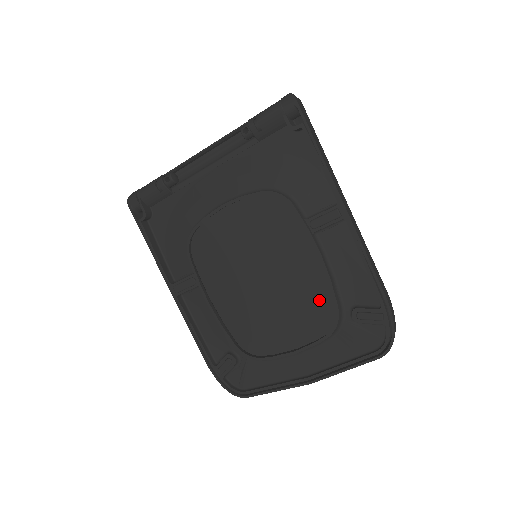
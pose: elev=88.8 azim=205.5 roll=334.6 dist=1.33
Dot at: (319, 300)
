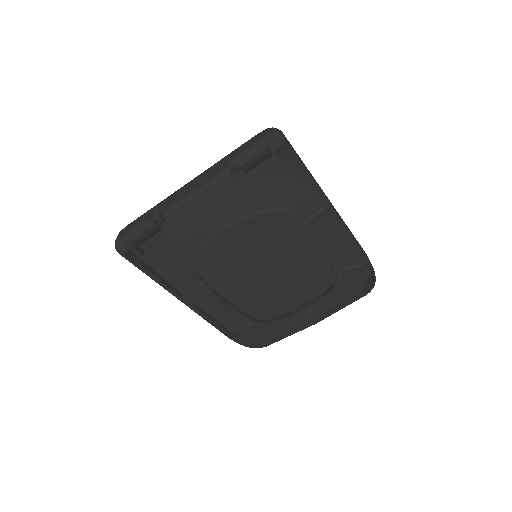
Dot at: (312, 269)
